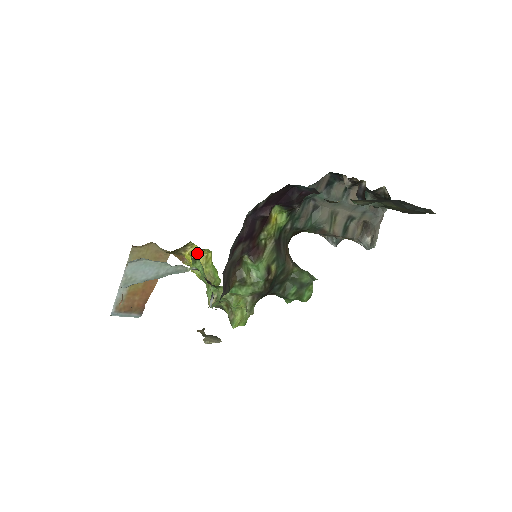
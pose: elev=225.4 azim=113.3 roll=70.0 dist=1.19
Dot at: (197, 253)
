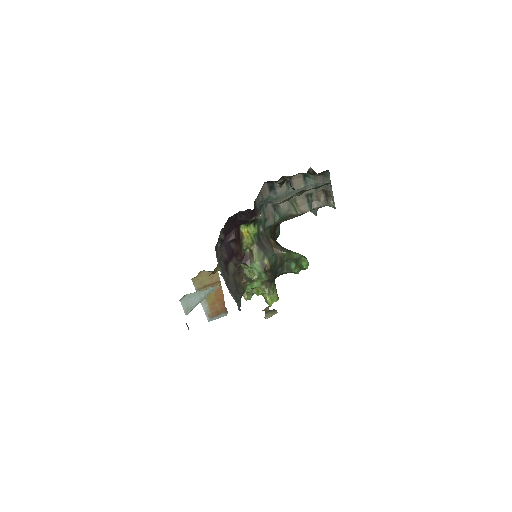
Dot at: occluded
